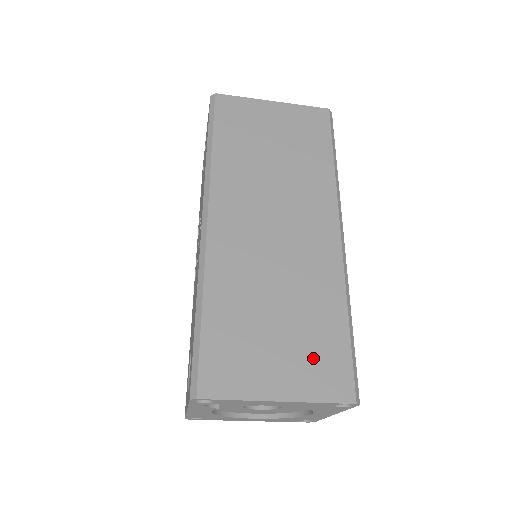
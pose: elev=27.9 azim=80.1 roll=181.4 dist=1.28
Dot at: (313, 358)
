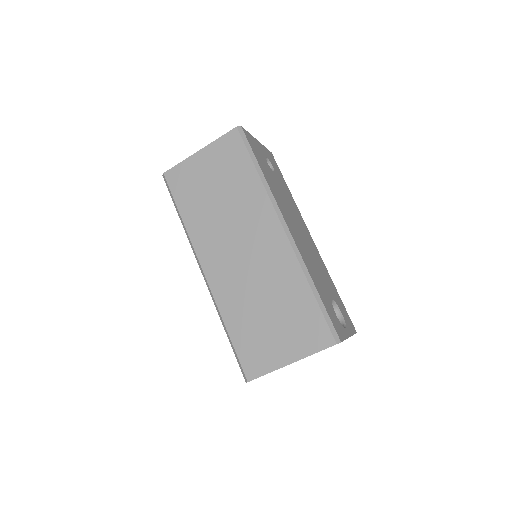
Dot at: (300, 328)
